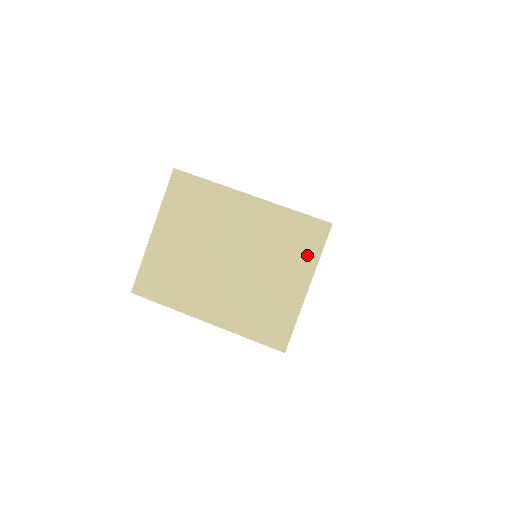
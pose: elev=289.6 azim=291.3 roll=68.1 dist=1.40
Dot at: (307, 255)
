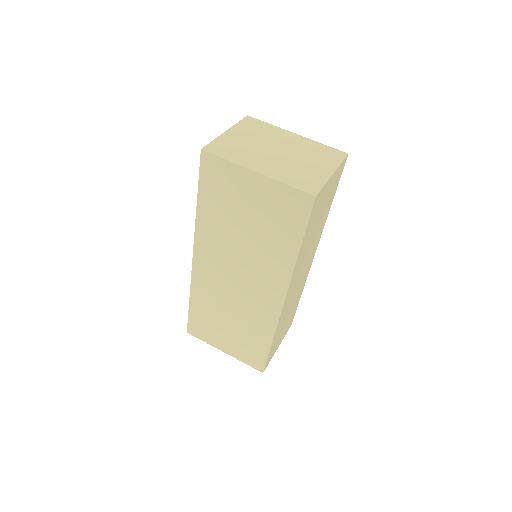
Dot at: (332, 161)
